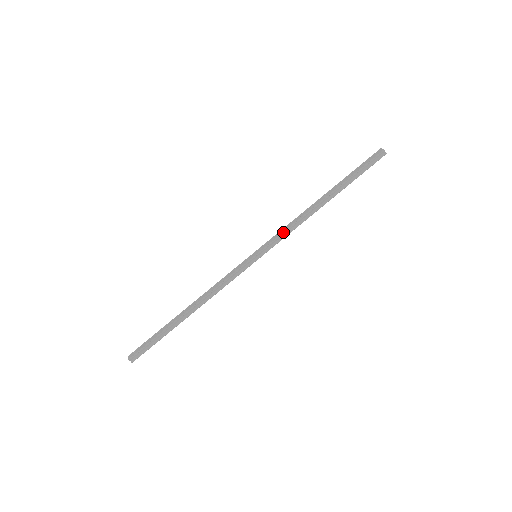
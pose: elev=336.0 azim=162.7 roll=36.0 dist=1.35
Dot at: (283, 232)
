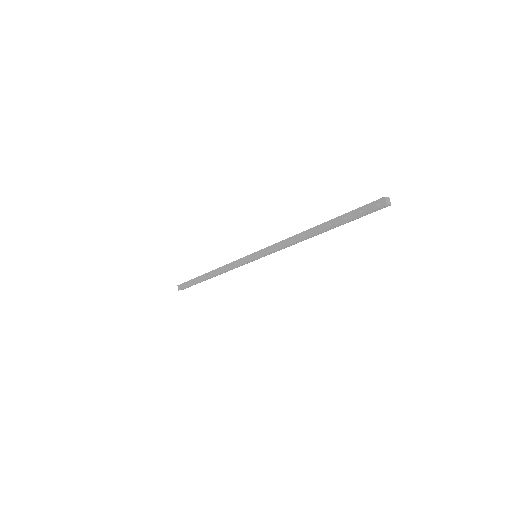
Dot at: (277, 250)
